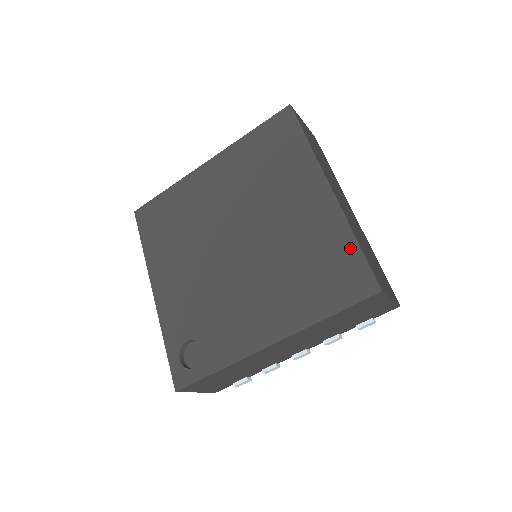
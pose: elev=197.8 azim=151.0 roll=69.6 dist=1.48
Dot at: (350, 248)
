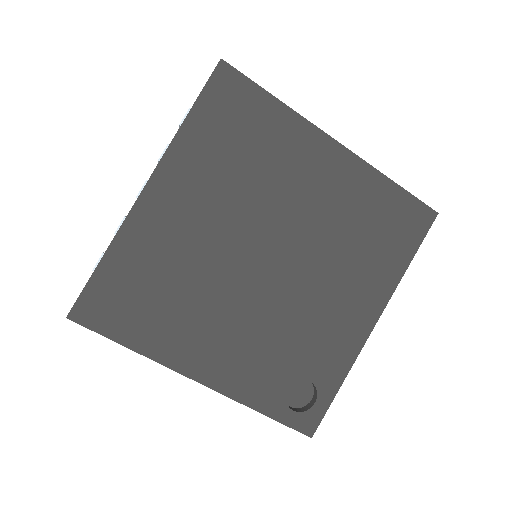
Dot at: (393, 193)
